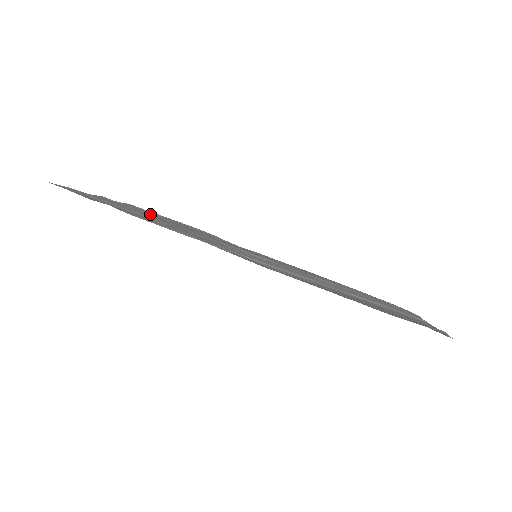
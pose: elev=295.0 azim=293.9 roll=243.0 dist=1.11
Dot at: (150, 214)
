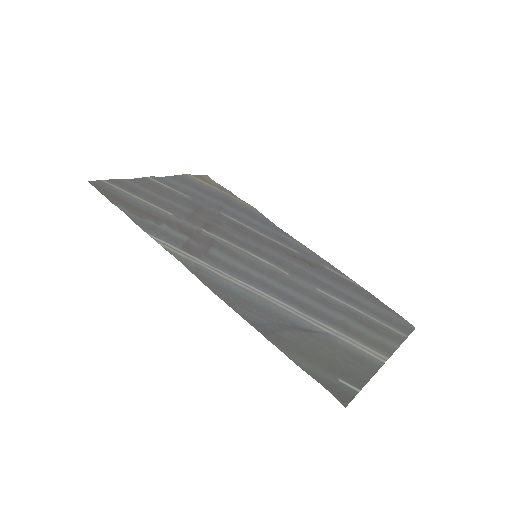
Dot at: (186, 196)
